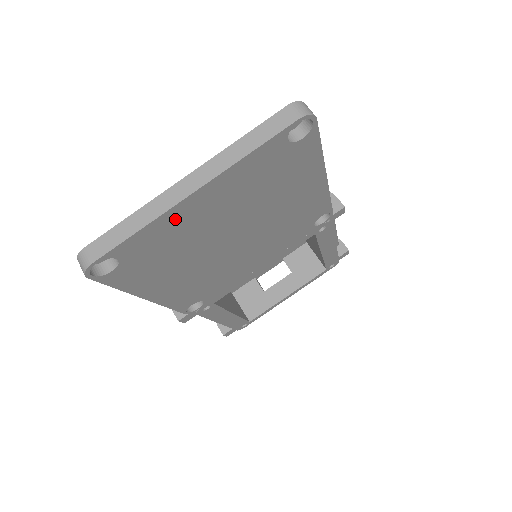
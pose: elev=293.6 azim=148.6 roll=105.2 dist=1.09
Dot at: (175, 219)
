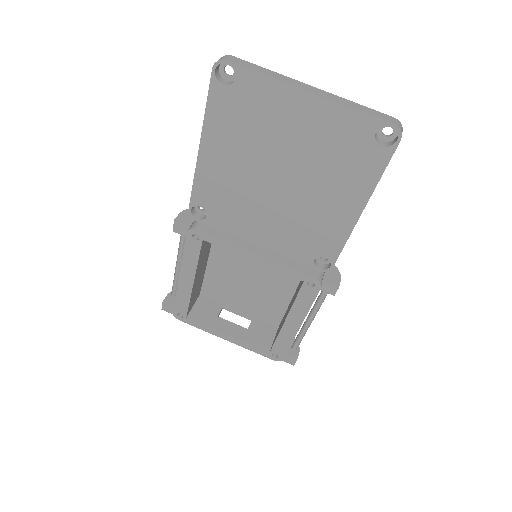
Dot at: (282, 98)
